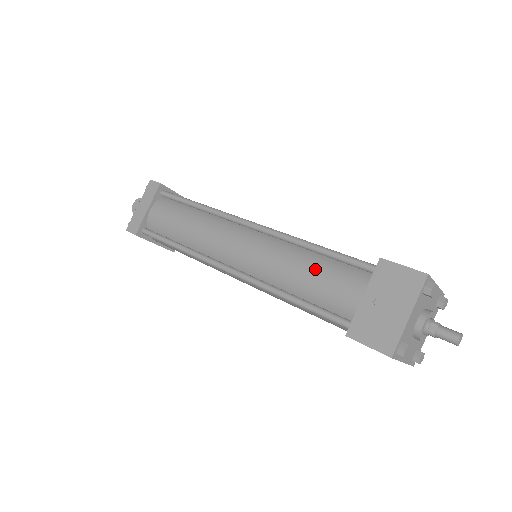
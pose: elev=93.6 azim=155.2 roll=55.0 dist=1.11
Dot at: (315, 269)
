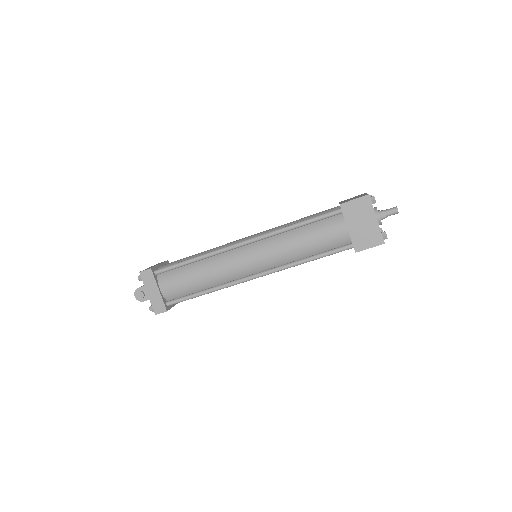
Dot at: (309, 236)
